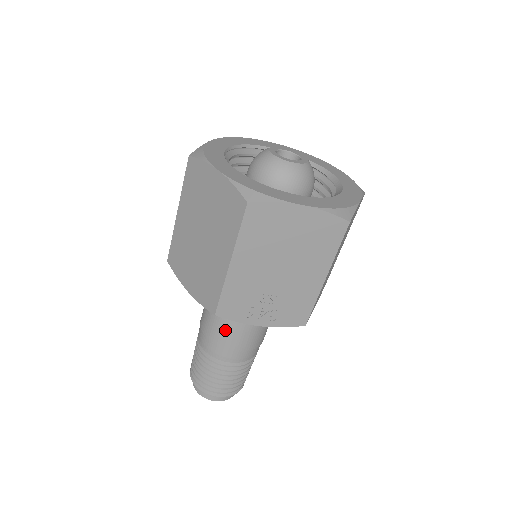
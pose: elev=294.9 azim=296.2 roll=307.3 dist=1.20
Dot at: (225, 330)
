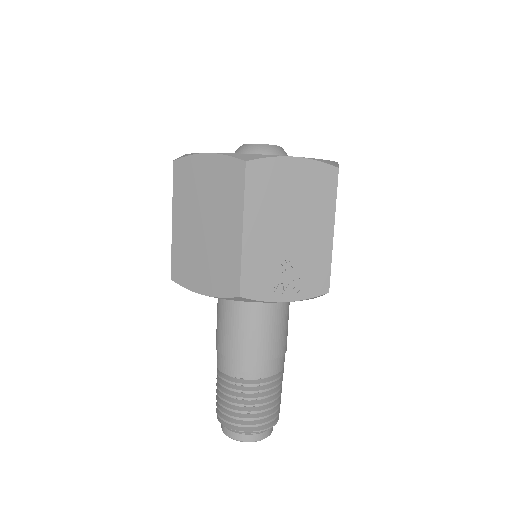
Dot at: (247, 337)
